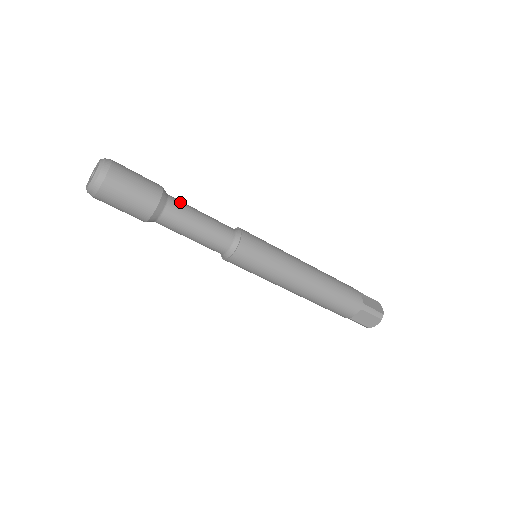
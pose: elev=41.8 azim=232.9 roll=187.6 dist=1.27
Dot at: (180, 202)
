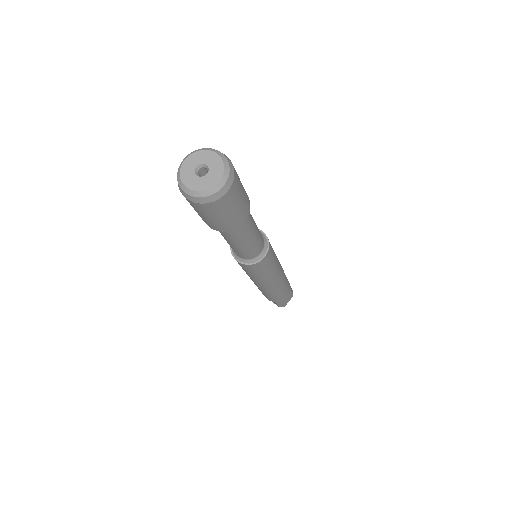
Dot at: (248, 225)
